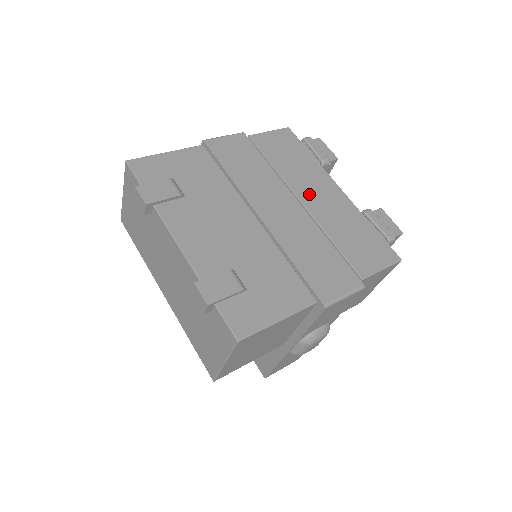
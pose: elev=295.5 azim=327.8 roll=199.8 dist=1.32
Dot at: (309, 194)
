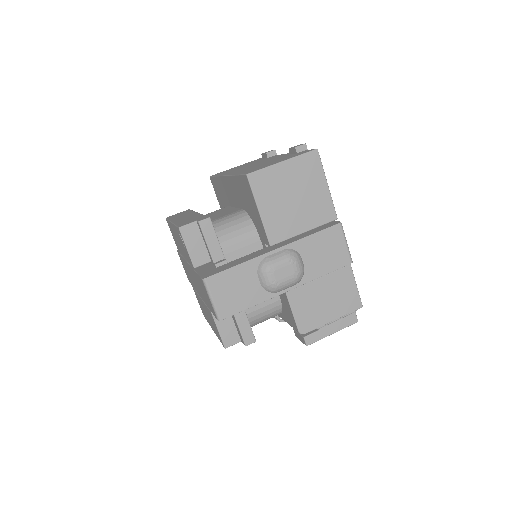
Dot at: occluded
